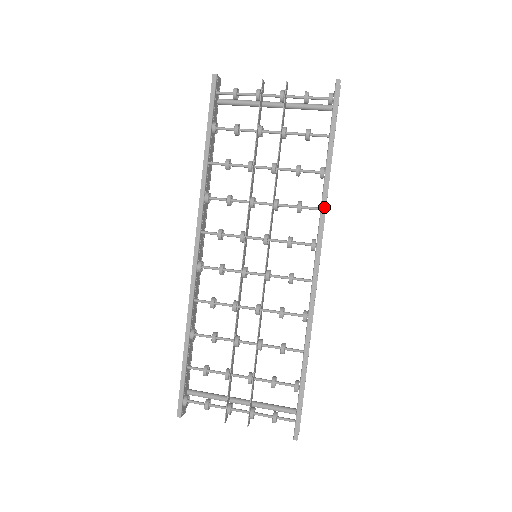
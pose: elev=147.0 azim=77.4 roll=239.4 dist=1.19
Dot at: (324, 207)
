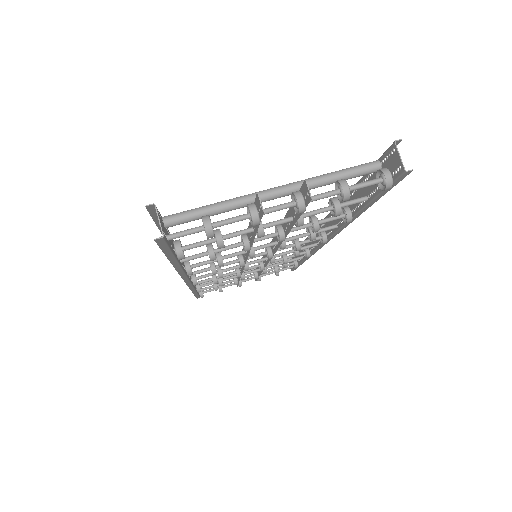
Dot at: occluded
